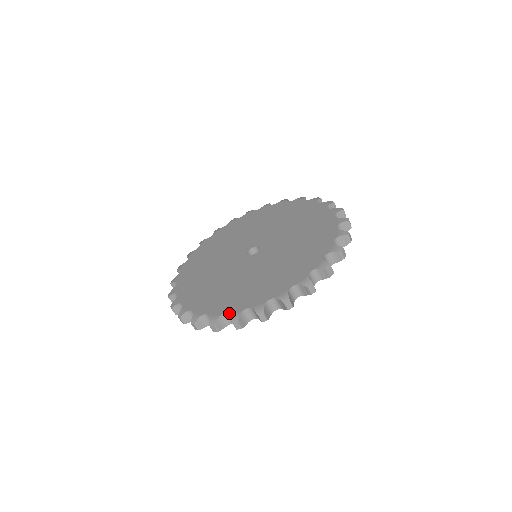
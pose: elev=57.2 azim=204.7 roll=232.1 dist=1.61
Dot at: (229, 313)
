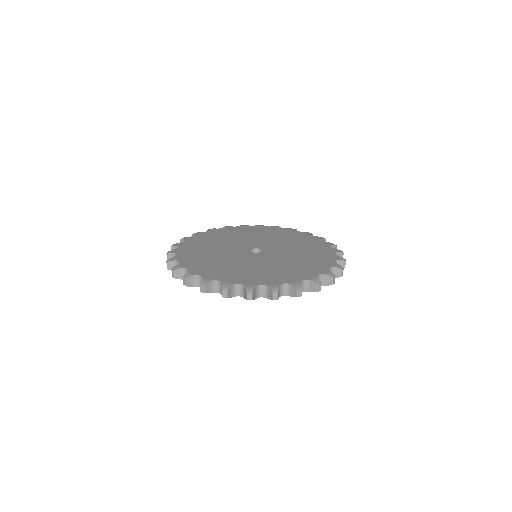
Dot at: (180, 263)
